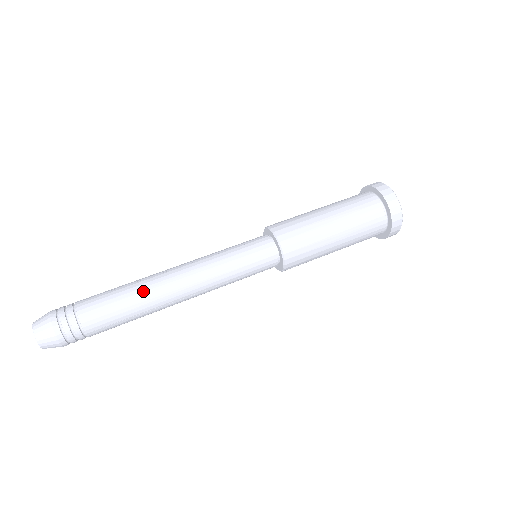
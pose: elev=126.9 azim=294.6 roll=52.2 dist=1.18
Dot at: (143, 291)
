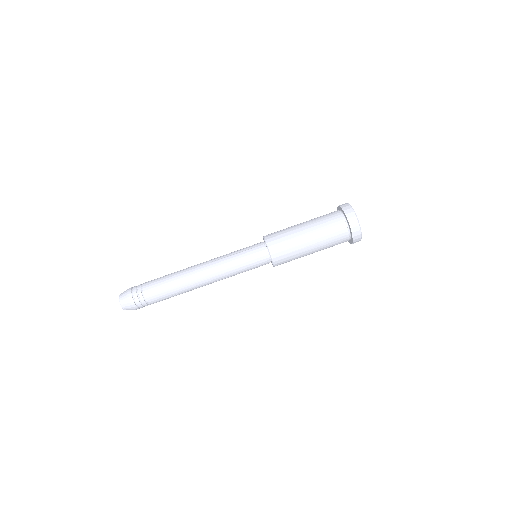
Dot at: (181, 280)
